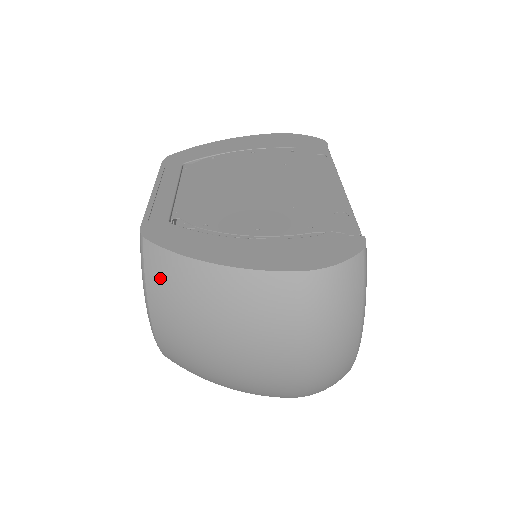
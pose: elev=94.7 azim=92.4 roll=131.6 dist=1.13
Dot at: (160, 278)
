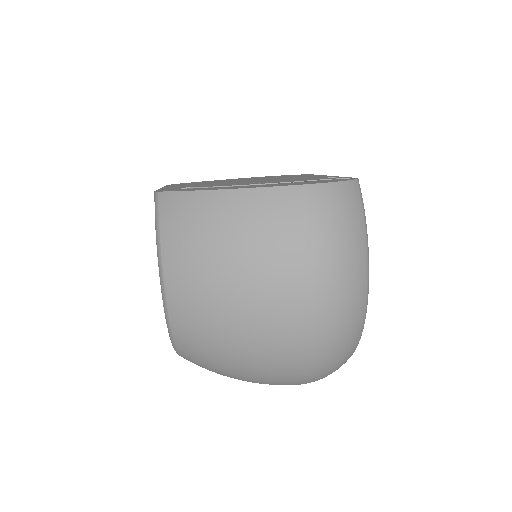
Dot at: (175, 218)
